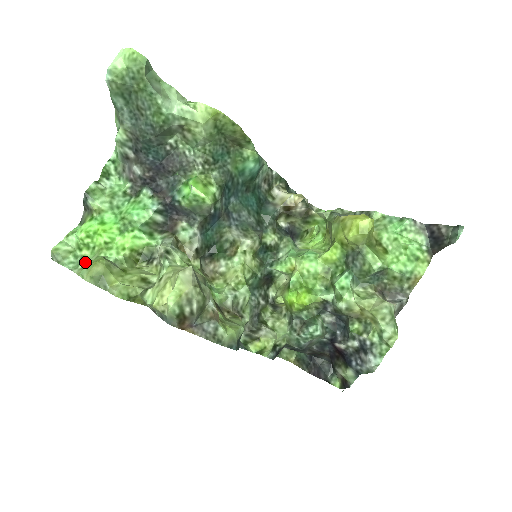
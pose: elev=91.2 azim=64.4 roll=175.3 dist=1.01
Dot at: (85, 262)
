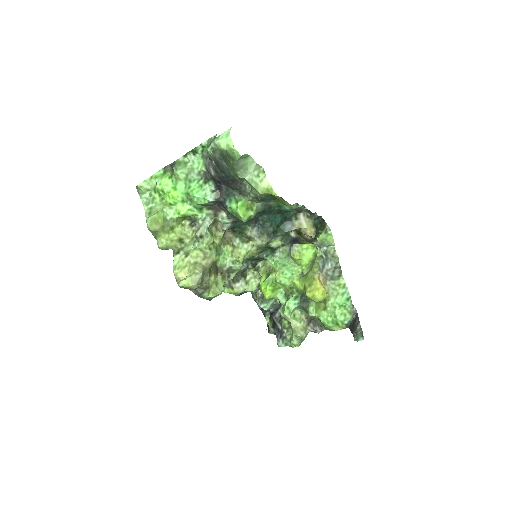
Dot at: (154, 205)
